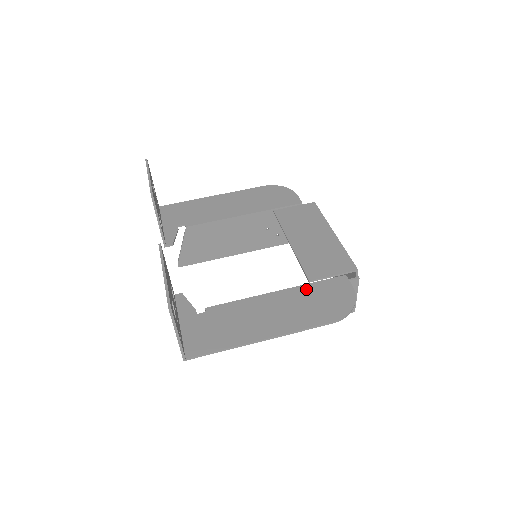
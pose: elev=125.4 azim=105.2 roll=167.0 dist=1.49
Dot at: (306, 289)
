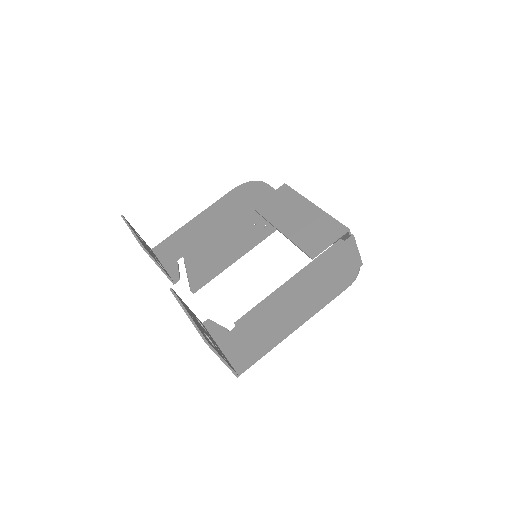
Dot at: (312, 267)
